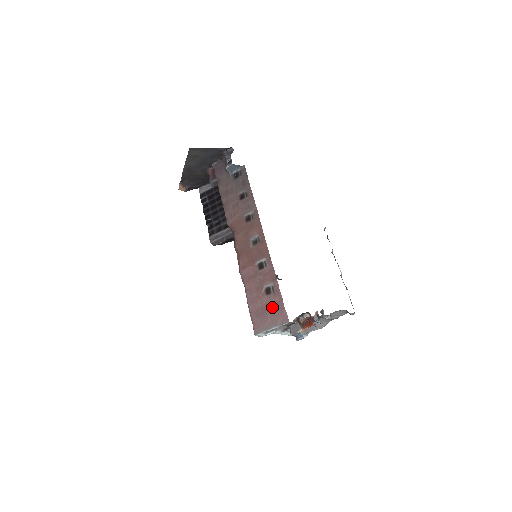
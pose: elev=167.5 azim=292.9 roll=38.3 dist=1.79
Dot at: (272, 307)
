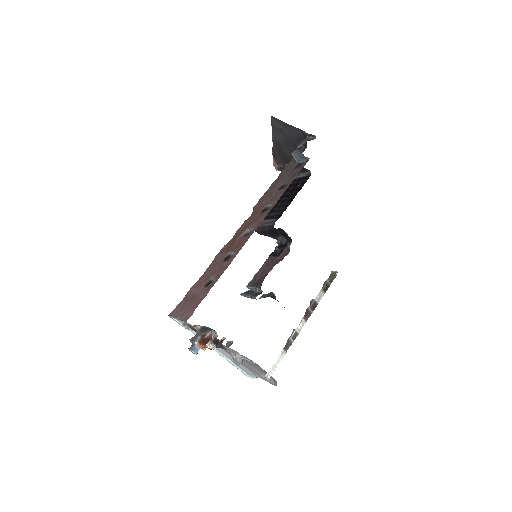
Dot at: (195, 300)
